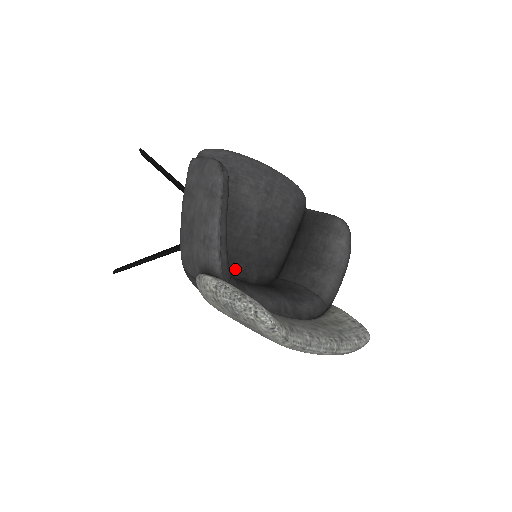
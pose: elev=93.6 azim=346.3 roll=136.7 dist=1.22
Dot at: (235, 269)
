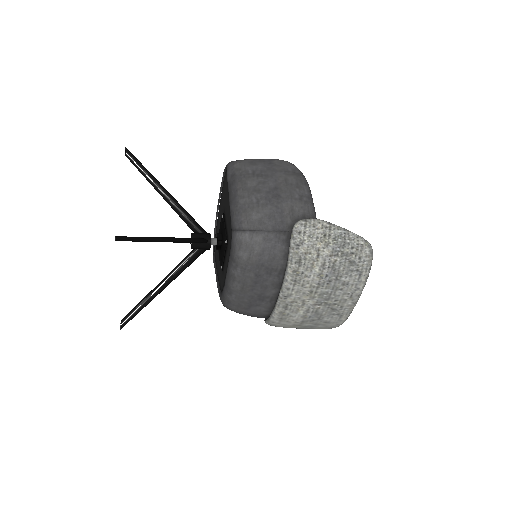
Dot at: occluded
